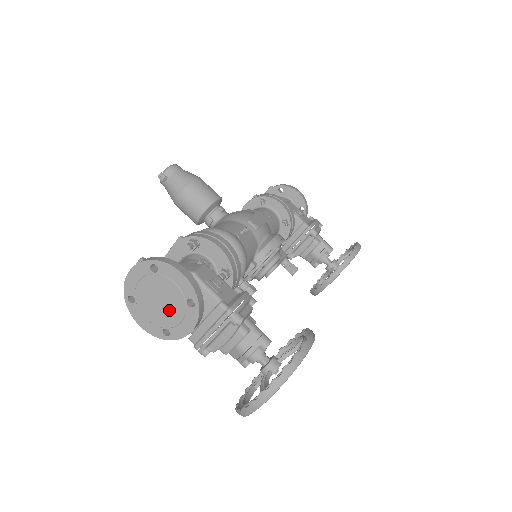
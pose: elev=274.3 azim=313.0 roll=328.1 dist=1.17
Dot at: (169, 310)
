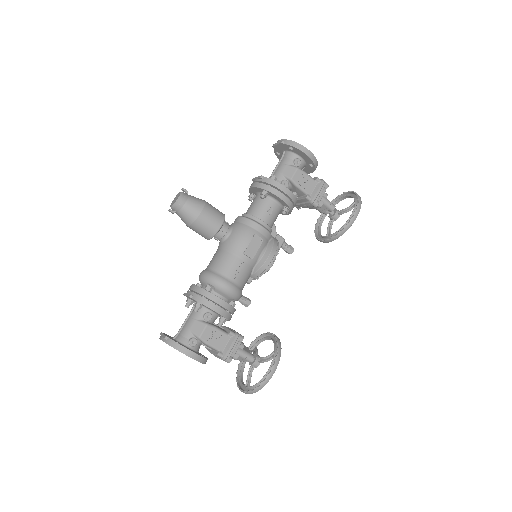
Dot at: occluded
